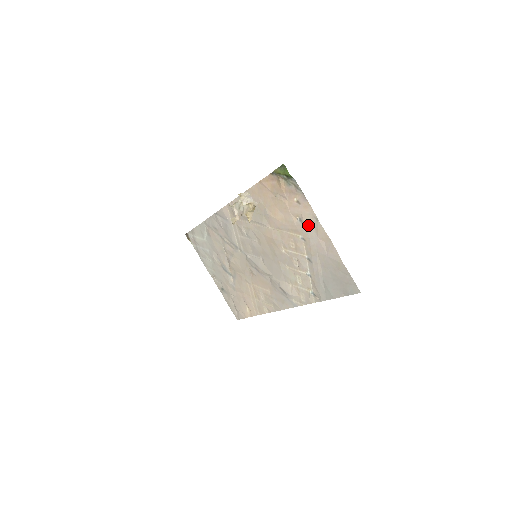
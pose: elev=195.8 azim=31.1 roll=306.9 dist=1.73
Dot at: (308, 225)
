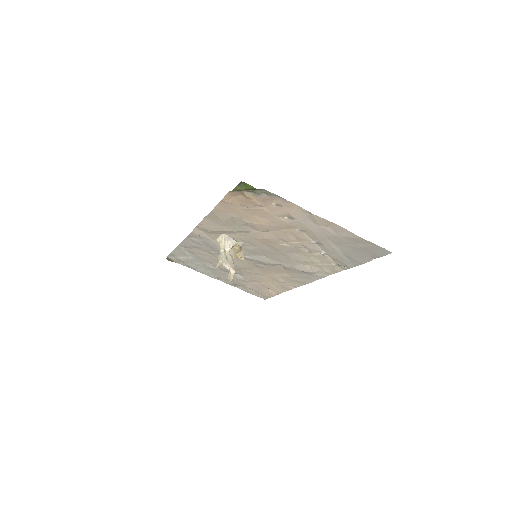
Dot at: (301, 220)
